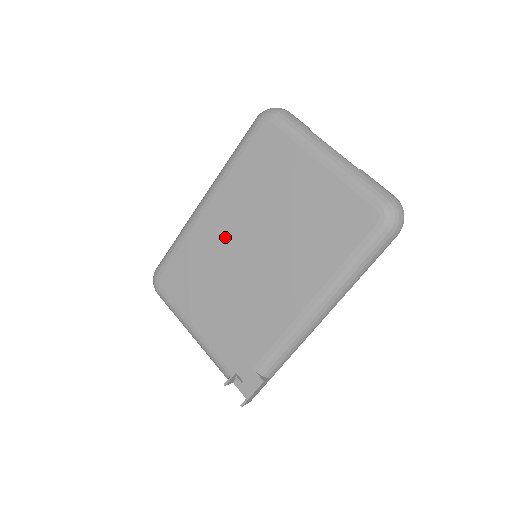
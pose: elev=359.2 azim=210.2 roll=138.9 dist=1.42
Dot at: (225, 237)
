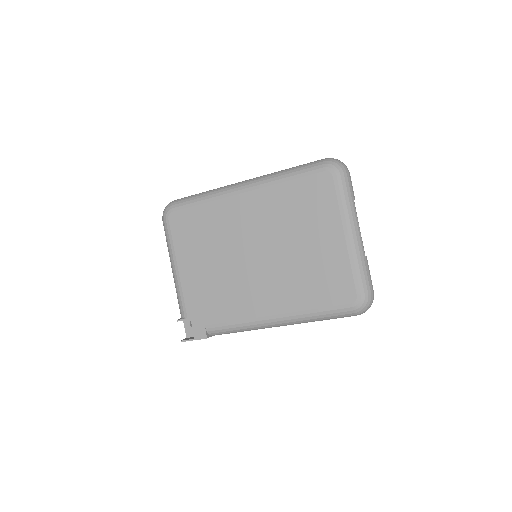
Dot at: (243, 227)
